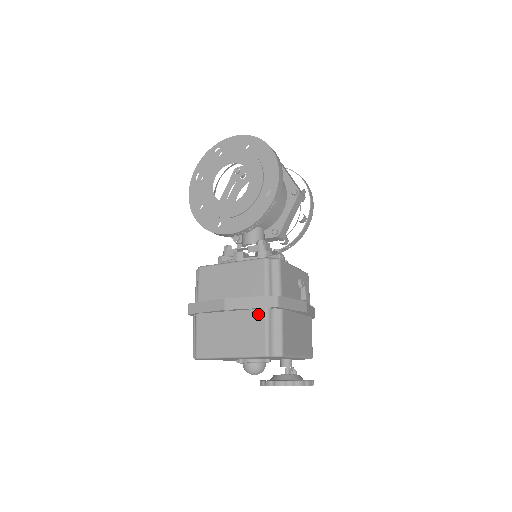
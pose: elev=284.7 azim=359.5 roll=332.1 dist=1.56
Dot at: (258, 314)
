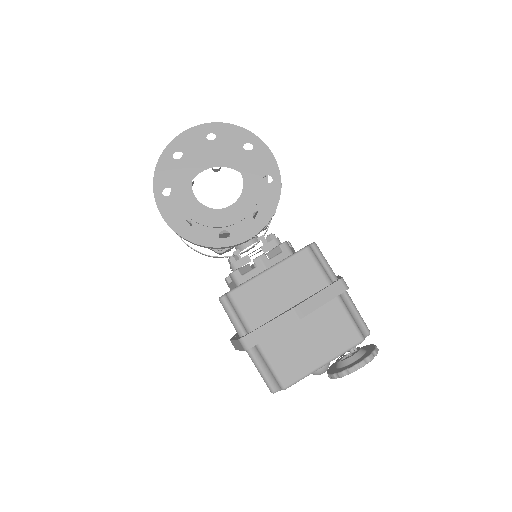
Dot at: (333, 306)
